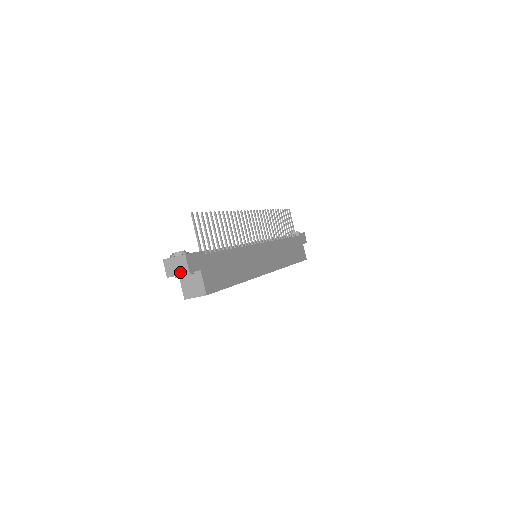
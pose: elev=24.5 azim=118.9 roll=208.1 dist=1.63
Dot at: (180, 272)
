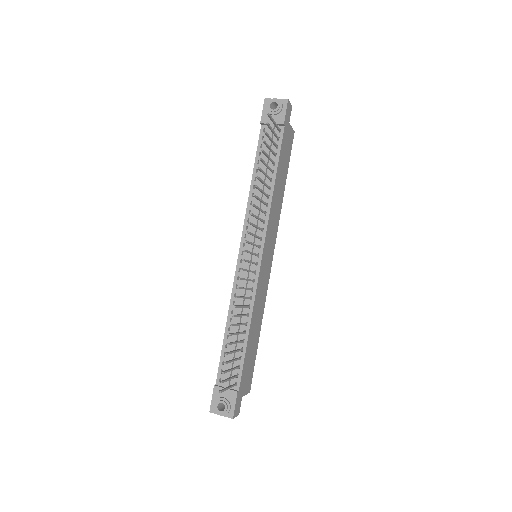
Dot at: occluded
